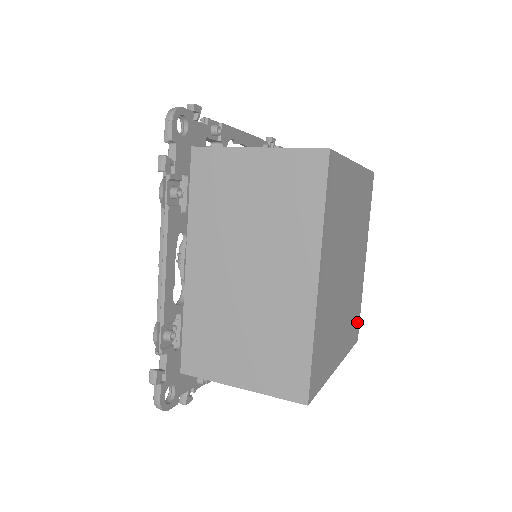
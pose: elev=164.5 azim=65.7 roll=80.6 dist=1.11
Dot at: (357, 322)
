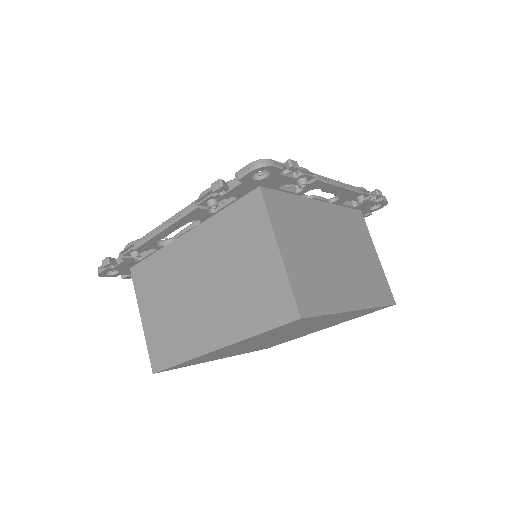
Dot at: occluded
